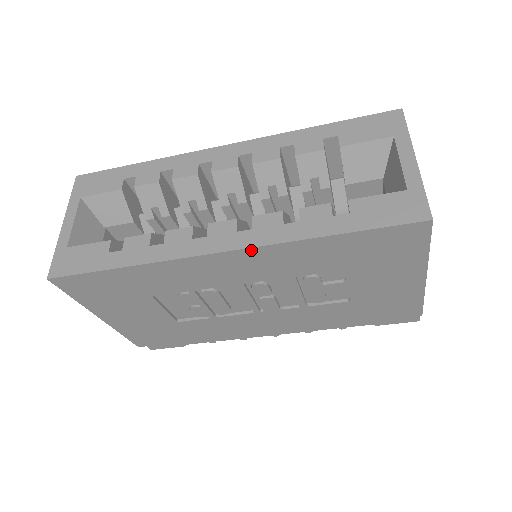
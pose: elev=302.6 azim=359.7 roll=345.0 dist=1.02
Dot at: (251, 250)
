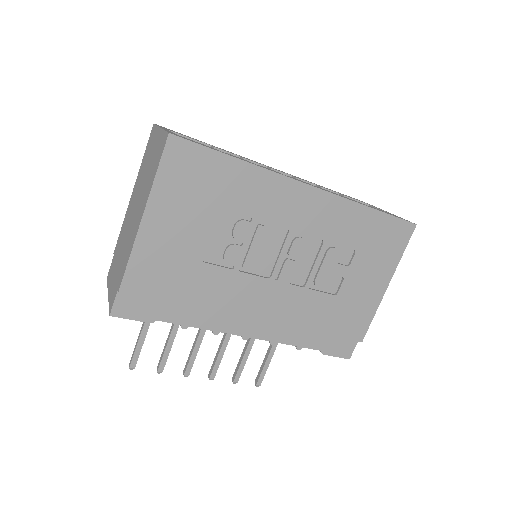
Dot at: (326, 194)
